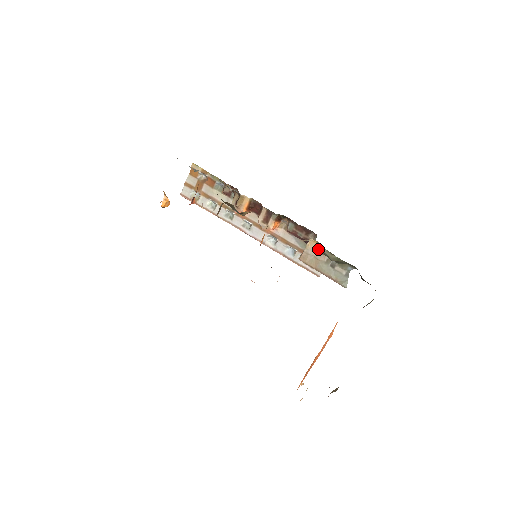
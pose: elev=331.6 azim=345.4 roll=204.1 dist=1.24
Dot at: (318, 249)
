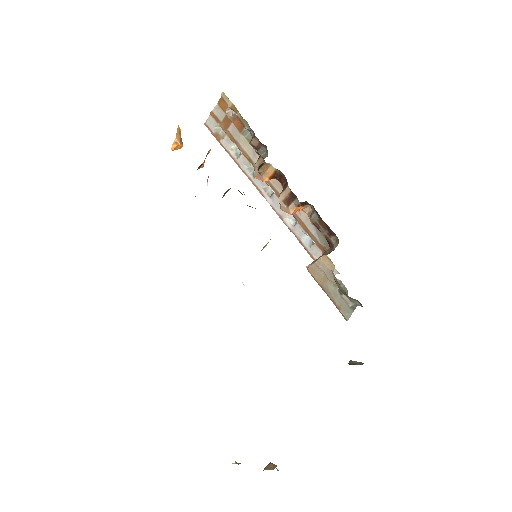
Dot at: (330, 268)
